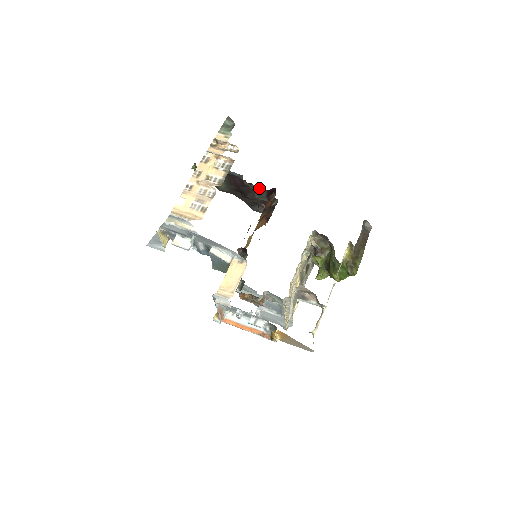
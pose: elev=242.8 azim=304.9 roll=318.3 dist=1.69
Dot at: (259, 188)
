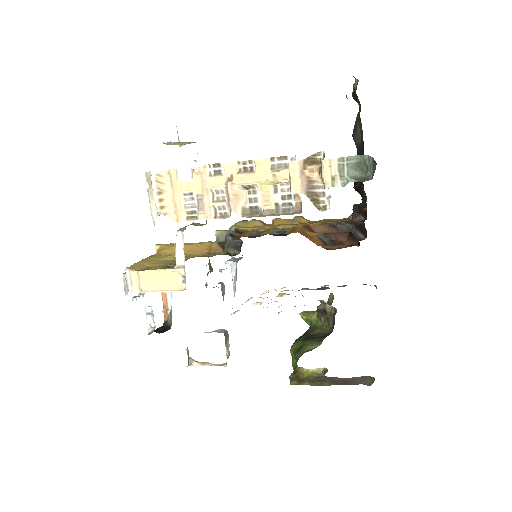
Dot at: occluded
